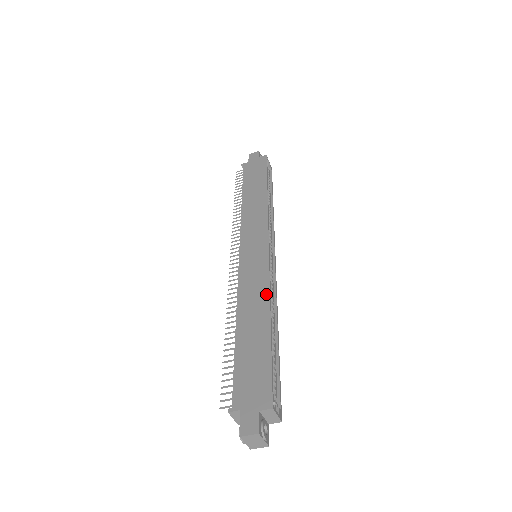
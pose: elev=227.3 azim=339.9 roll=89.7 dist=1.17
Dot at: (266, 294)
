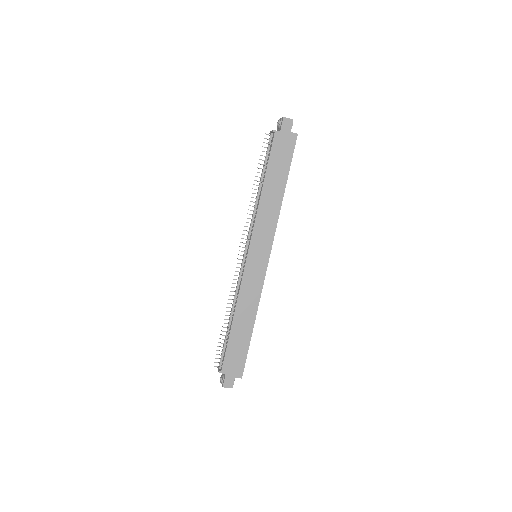
Dot at: (256, 304)
